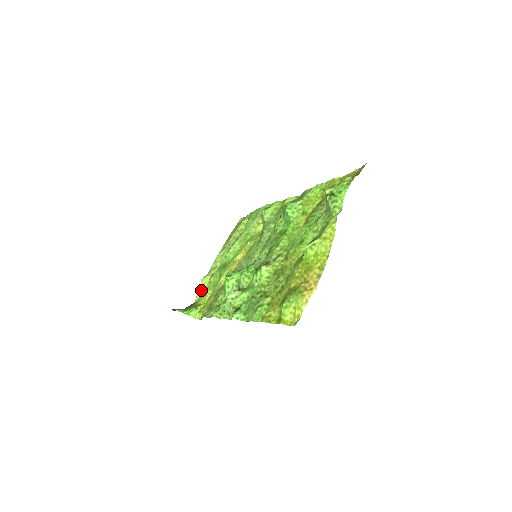
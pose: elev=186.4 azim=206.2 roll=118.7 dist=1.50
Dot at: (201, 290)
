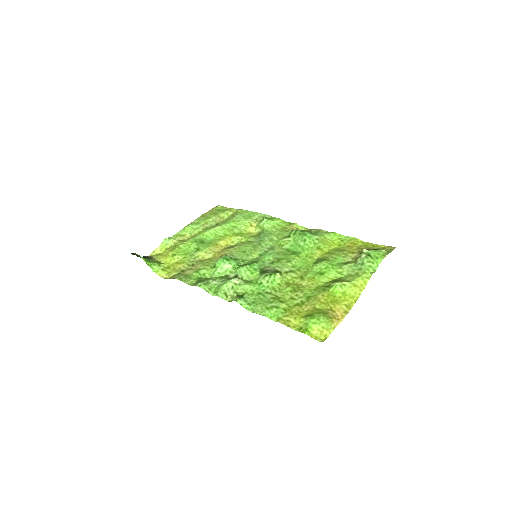
Dot at: (161, 248)
